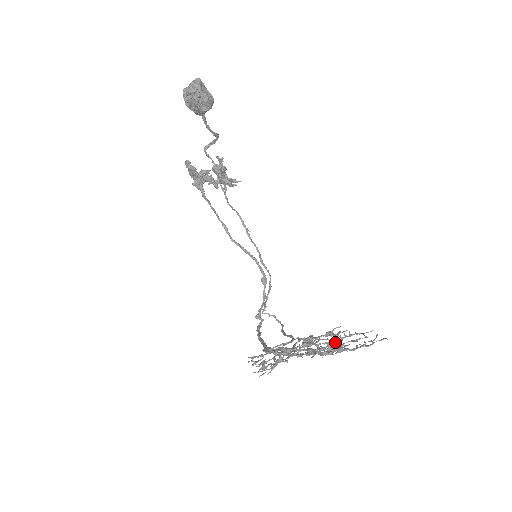
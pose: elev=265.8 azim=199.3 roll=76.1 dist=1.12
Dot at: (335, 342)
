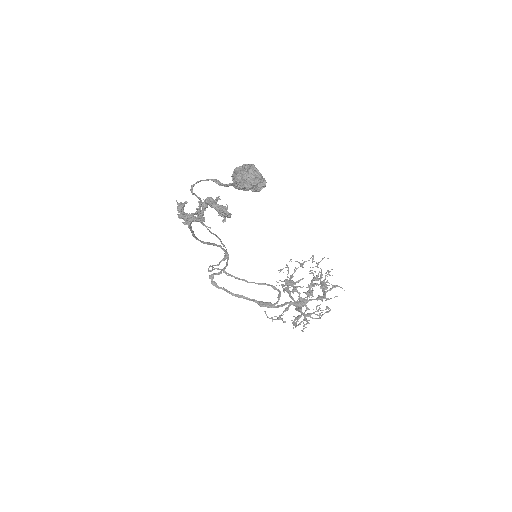
Dot at: (334, 287)
